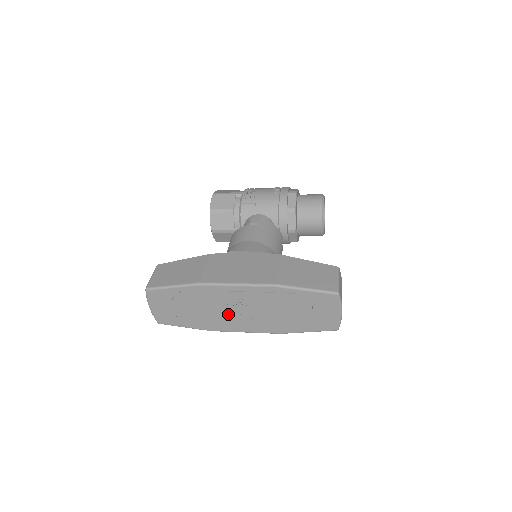
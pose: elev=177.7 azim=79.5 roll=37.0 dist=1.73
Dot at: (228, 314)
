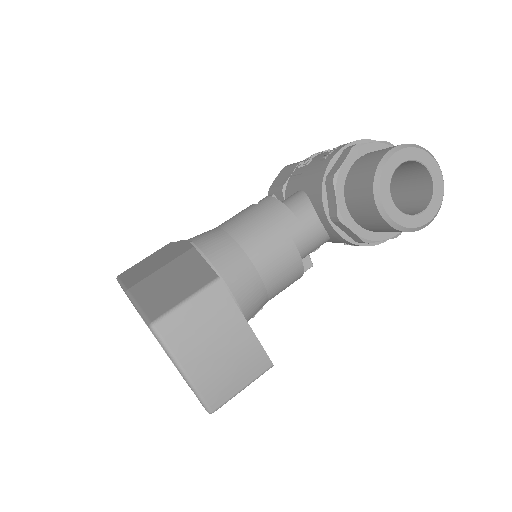
Dot at: occluded
